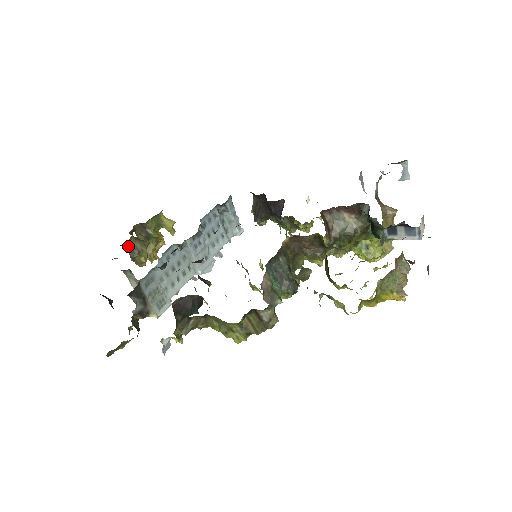
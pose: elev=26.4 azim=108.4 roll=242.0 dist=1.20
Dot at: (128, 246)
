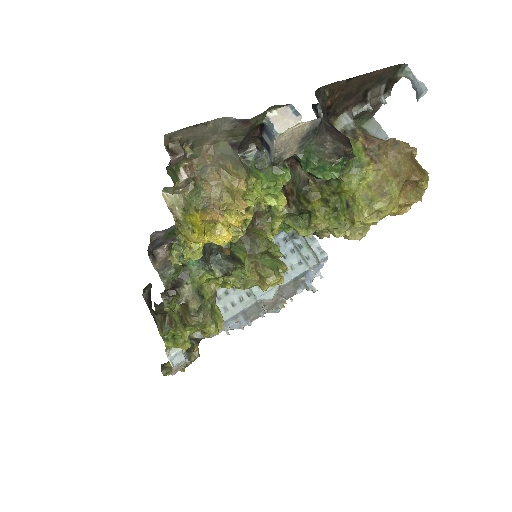
Dot at: occluded
